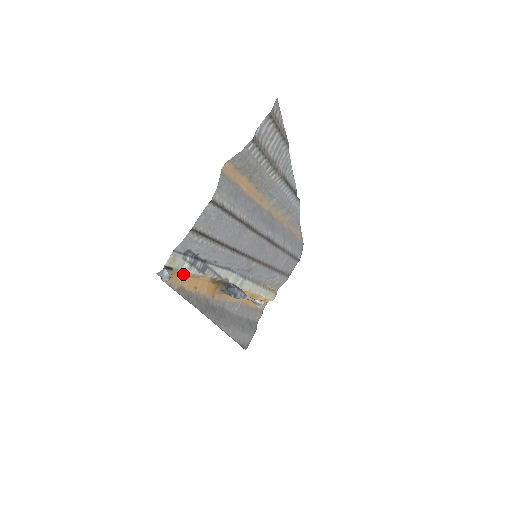
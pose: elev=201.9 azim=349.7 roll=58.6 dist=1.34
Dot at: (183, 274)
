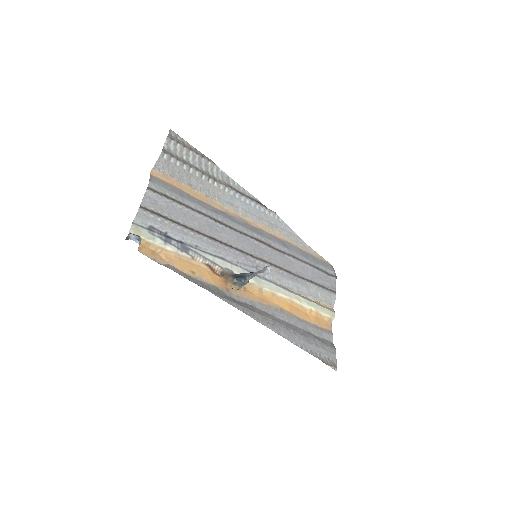
Dot at: (164, 253)
